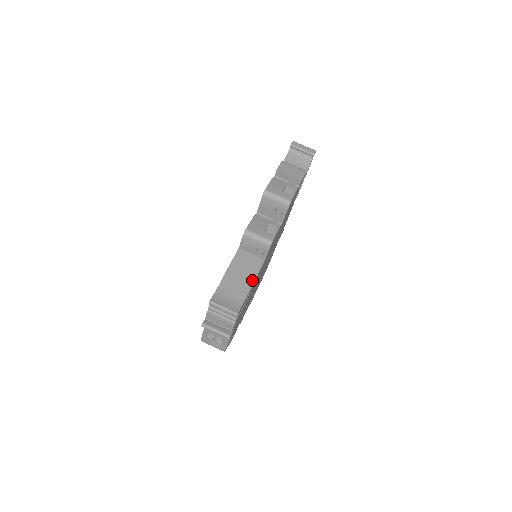
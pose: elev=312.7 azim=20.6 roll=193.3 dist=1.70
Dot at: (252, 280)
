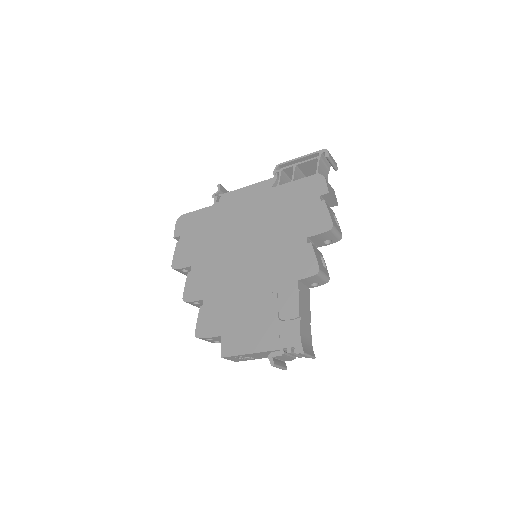
Dot at: (310, 315)
